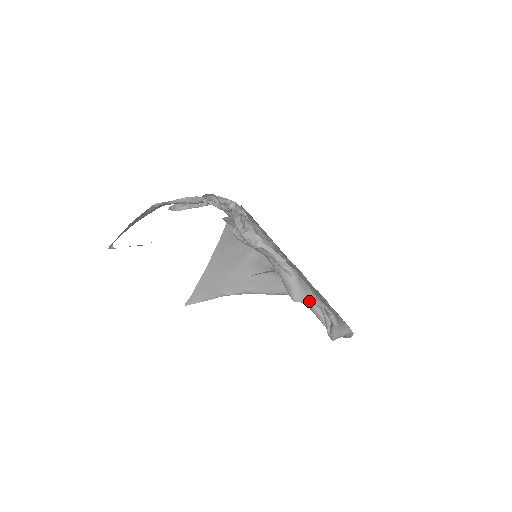
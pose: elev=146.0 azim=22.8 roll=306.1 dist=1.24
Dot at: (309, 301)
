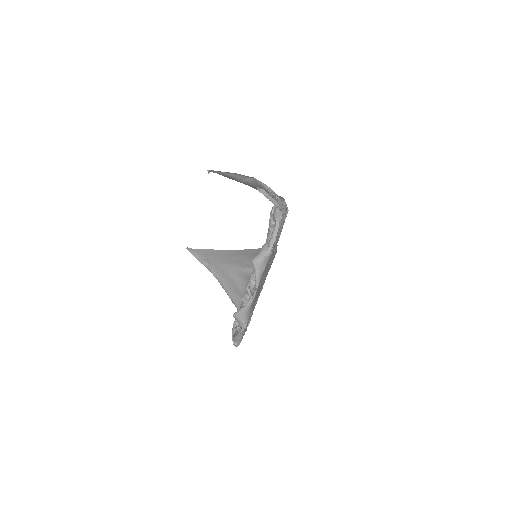
Dot at: (257, 271)
